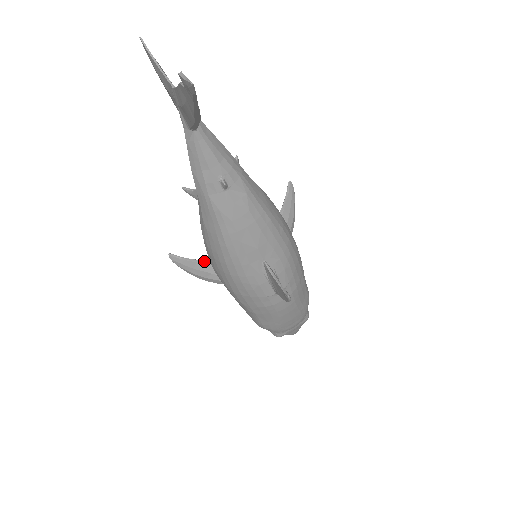
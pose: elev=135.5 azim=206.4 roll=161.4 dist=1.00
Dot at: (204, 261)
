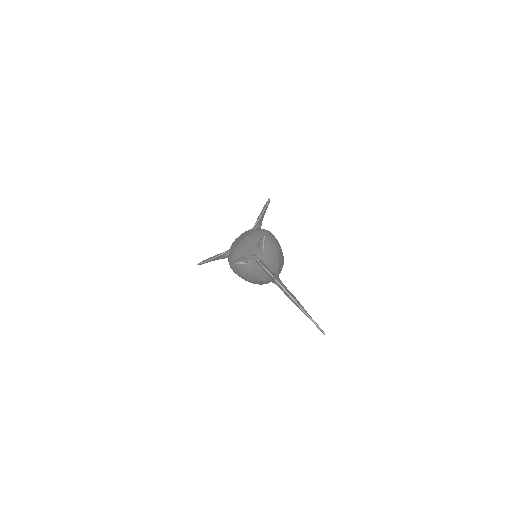
Dot at: (217, 257)
